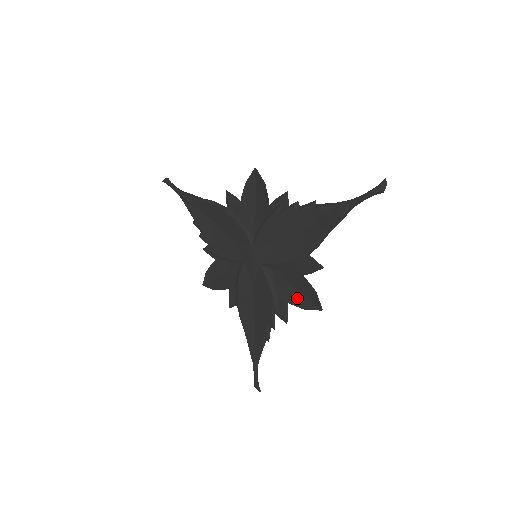
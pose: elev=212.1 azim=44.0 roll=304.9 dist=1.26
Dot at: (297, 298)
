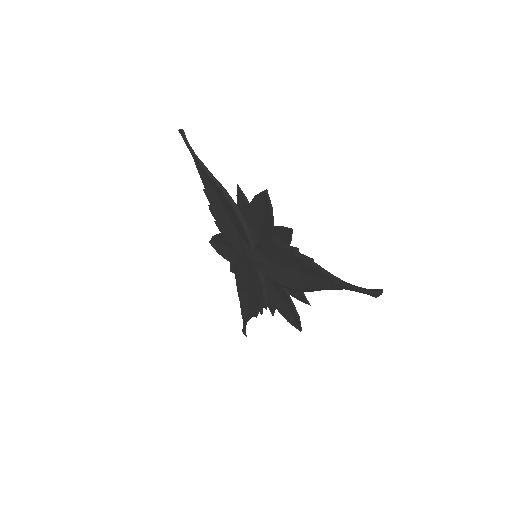
Dot at: (283, 309)
